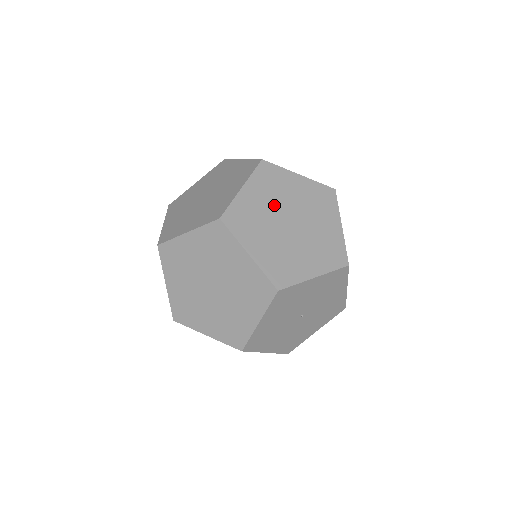
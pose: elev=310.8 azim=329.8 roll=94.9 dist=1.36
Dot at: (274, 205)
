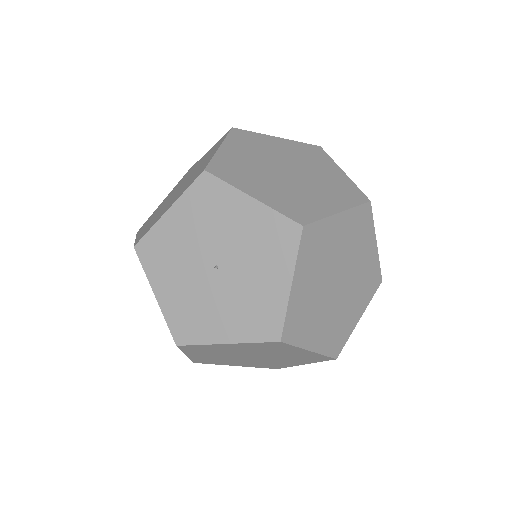
Dot at: occluded
